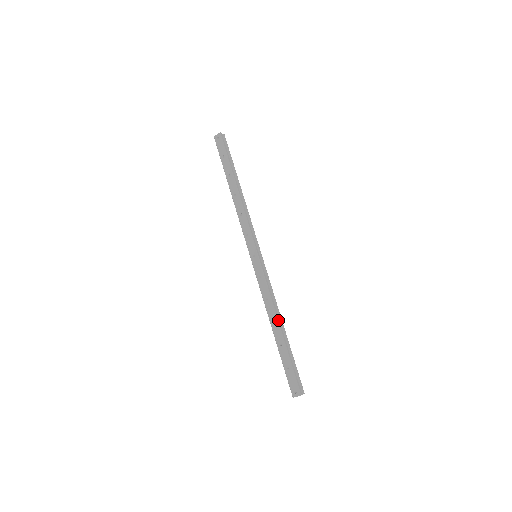
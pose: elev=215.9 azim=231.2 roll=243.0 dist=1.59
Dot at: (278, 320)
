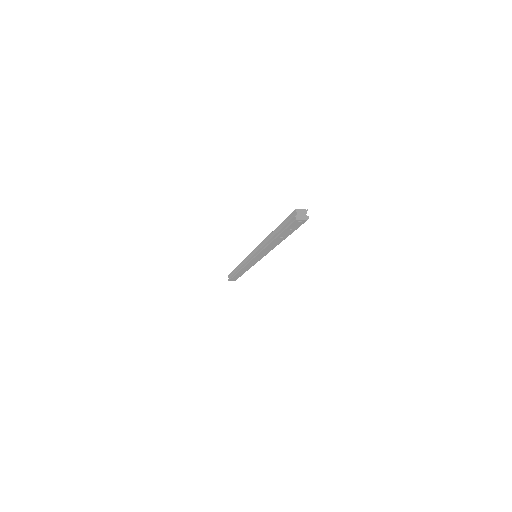
Dot at: occluded
